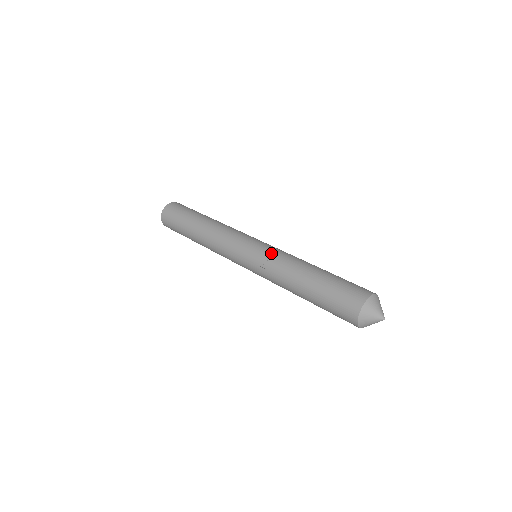
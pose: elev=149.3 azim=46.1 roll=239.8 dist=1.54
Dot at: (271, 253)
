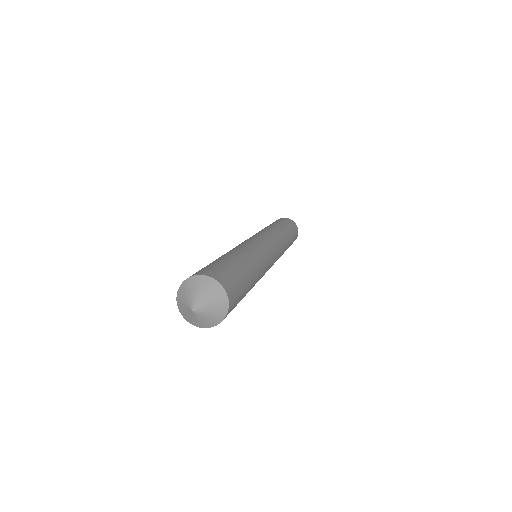
Dot at: occluded
